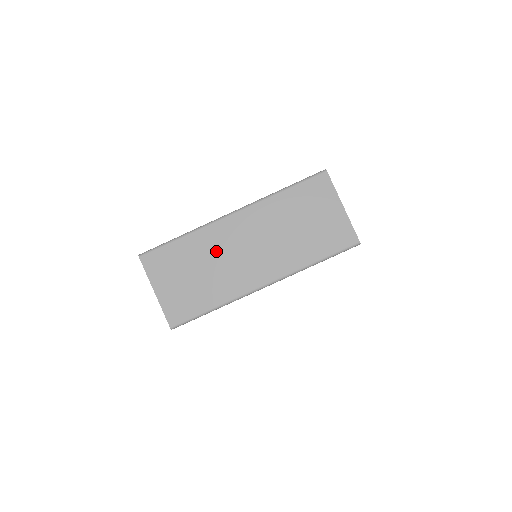
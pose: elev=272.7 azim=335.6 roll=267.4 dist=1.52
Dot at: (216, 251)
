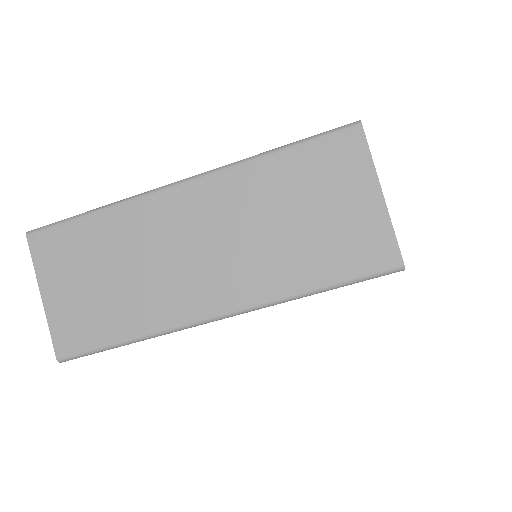
Dot at: (146, 243)
